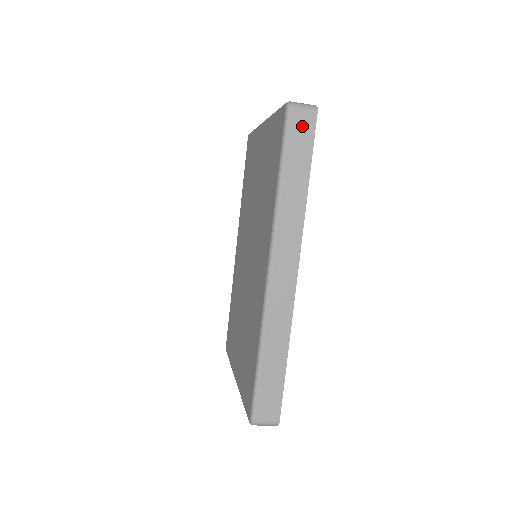
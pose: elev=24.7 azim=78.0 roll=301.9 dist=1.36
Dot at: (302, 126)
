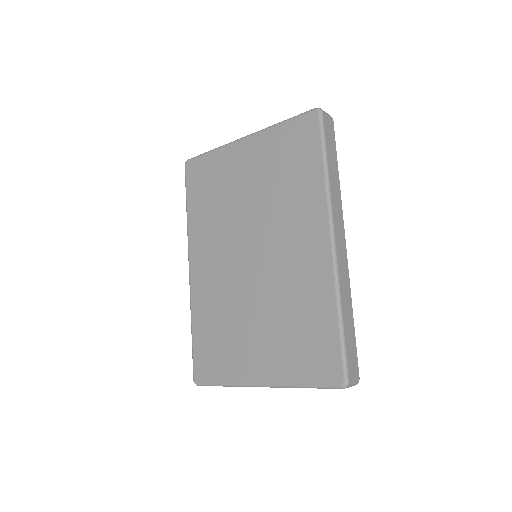
Dot at: (329, 127)
